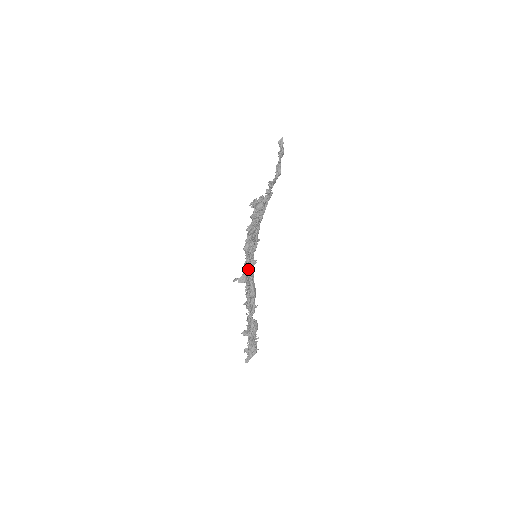
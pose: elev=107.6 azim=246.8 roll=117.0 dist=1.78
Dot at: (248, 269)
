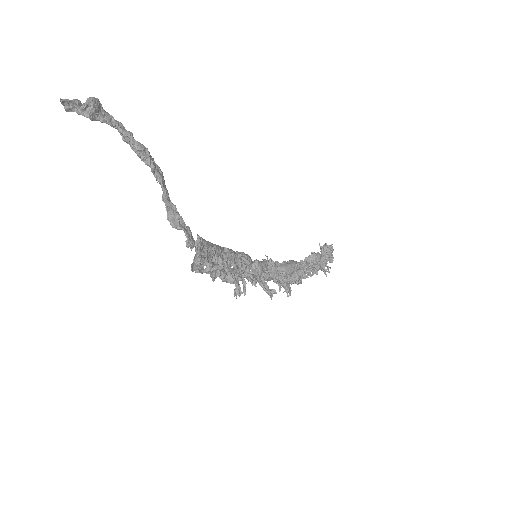
Dot at: occluded
